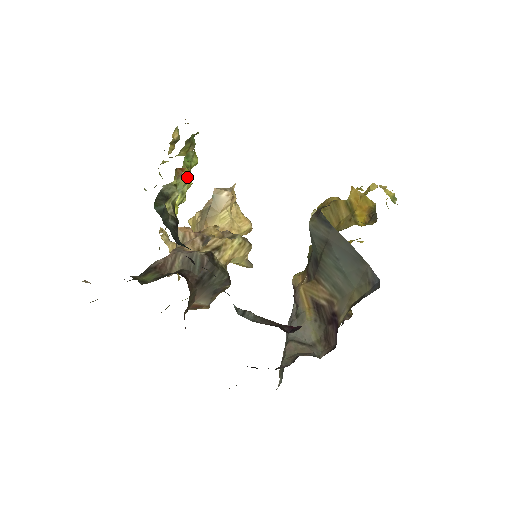
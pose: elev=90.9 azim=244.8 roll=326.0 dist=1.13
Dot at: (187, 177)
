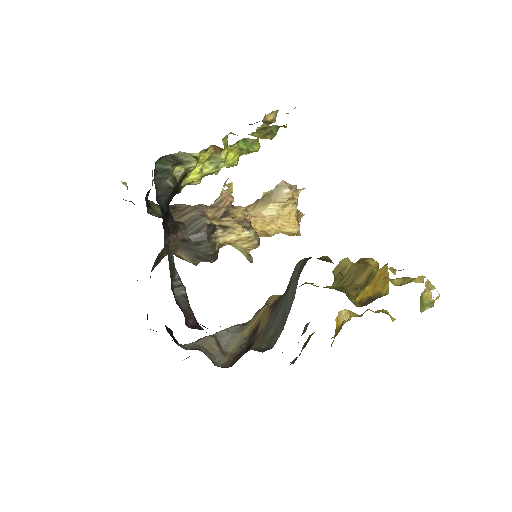
Dot at: (232, 157)
